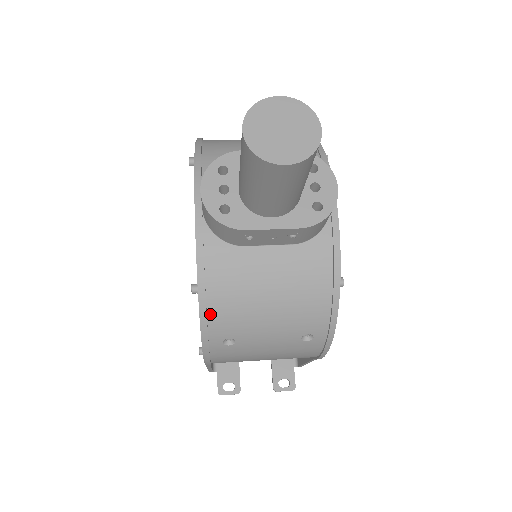
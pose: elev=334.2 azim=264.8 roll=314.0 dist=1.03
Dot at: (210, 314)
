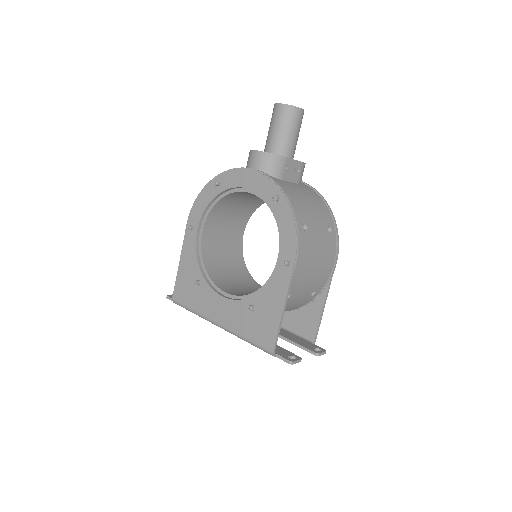
Dot at: (292, 204)
